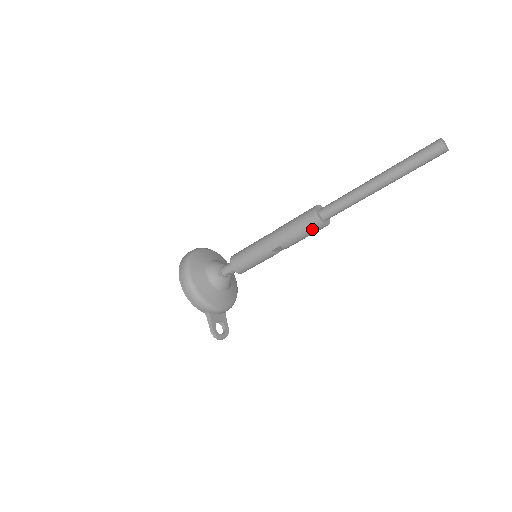
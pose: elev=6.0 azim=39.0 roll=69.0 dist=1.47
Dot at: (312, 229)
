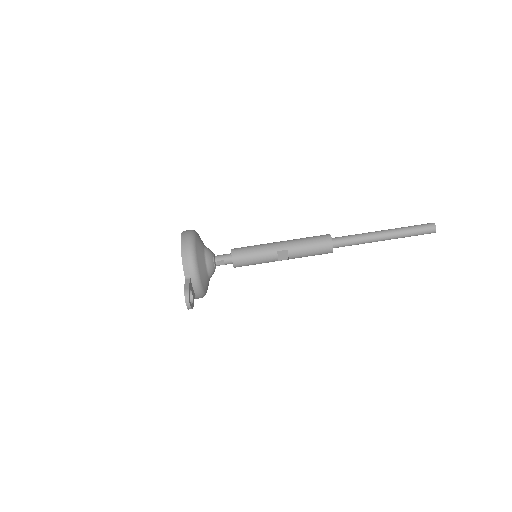
Dot at: (322, 246)
